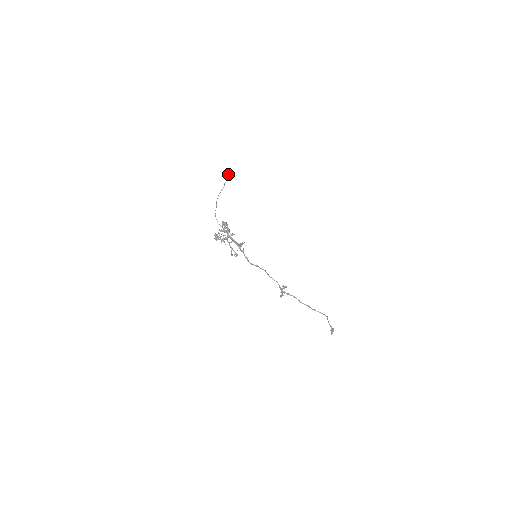
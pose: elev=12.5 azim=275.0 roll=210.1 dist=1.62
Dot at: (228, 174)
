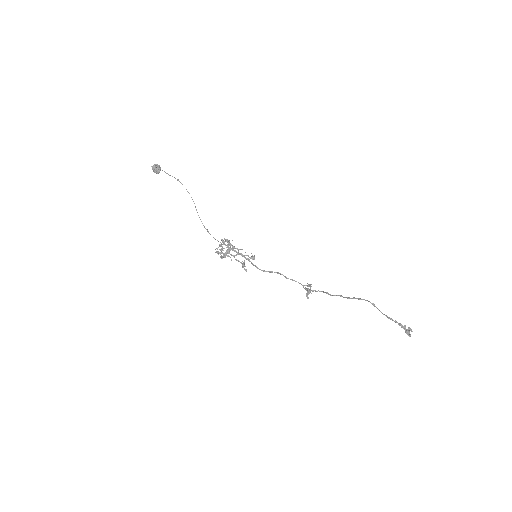
Dot at: (152, 166)
